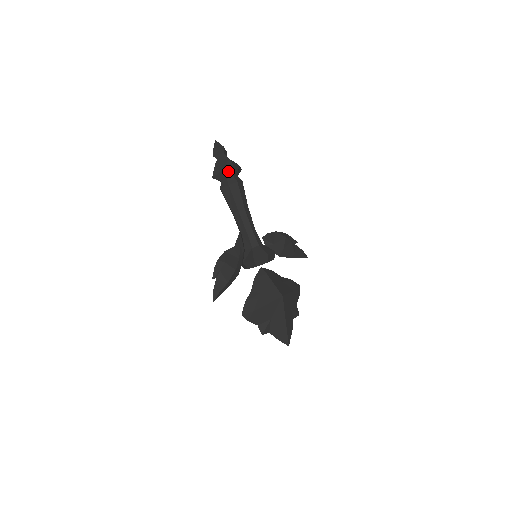
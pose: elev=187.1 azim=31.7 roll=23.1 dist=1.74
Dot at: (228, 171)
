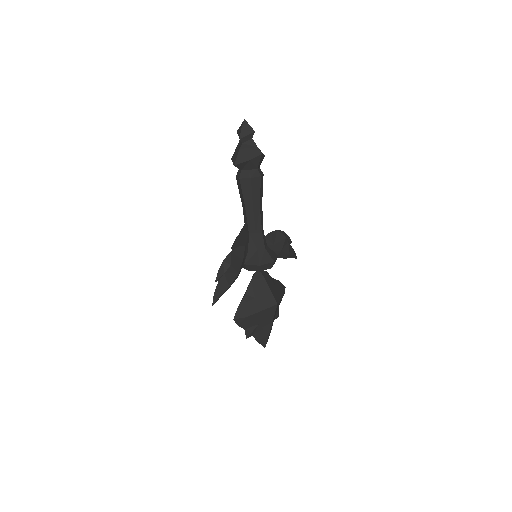
Dot at: (254, 162)
